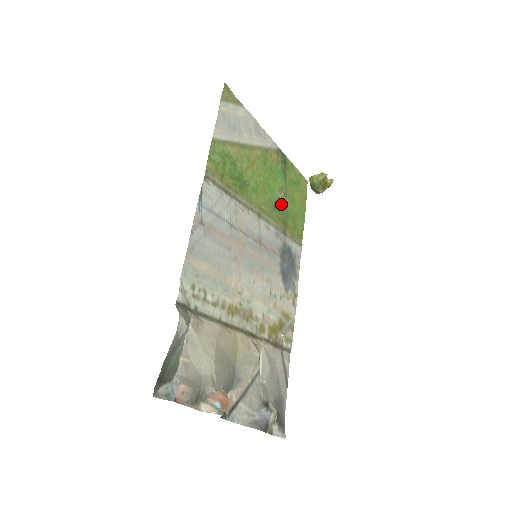
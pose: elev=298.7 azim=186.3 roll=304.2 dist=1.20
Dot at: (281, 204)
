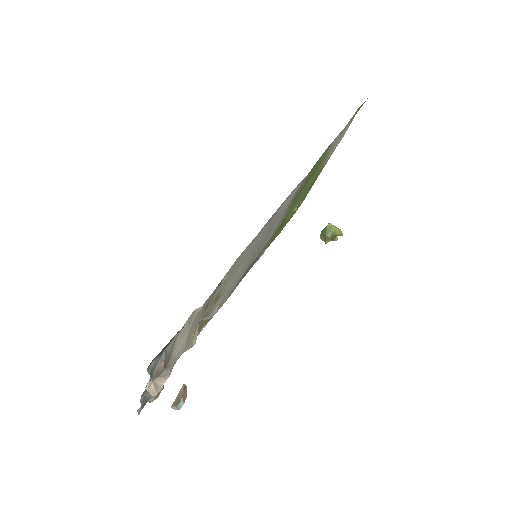
Dot at: (288, 216)
